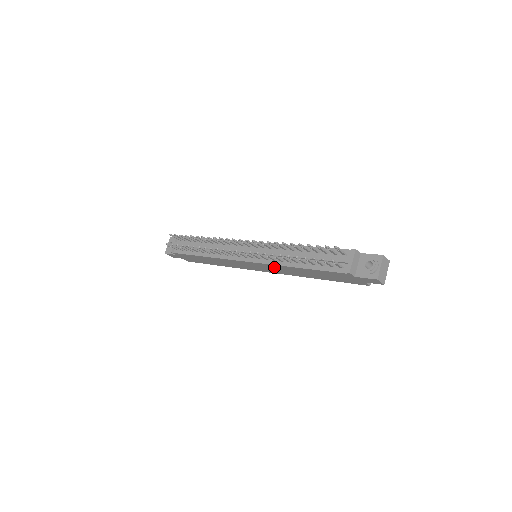
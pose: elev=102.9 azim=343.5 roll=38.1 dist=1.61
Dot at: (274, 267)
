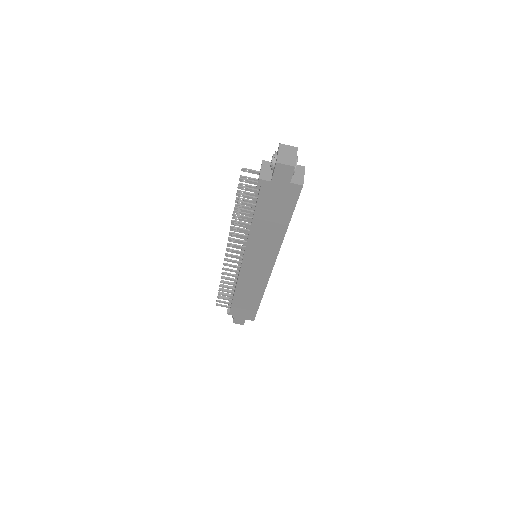
Dot at: (255, 246)
